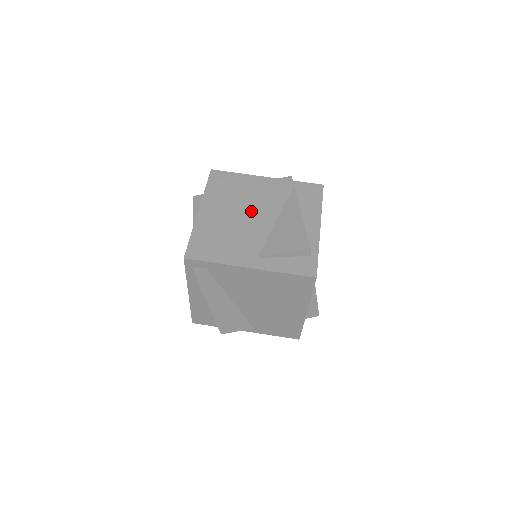
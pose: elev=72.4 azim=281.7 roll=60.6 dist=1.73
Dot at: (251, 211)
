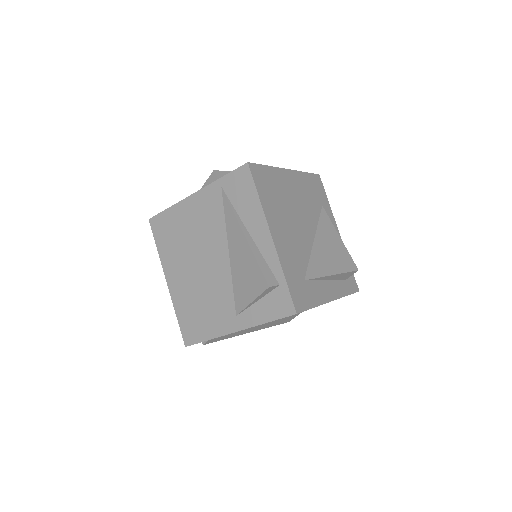
Dot at: (203, 255)
